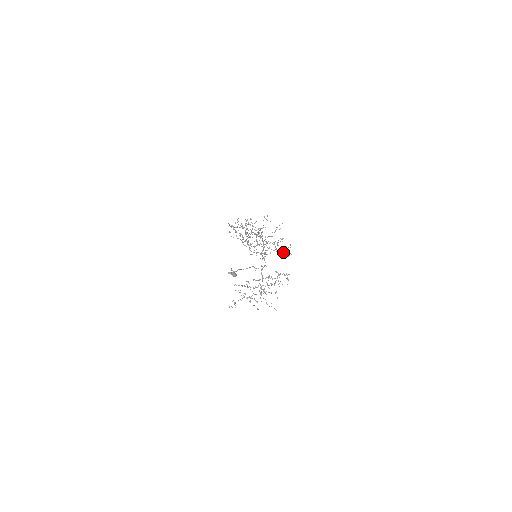
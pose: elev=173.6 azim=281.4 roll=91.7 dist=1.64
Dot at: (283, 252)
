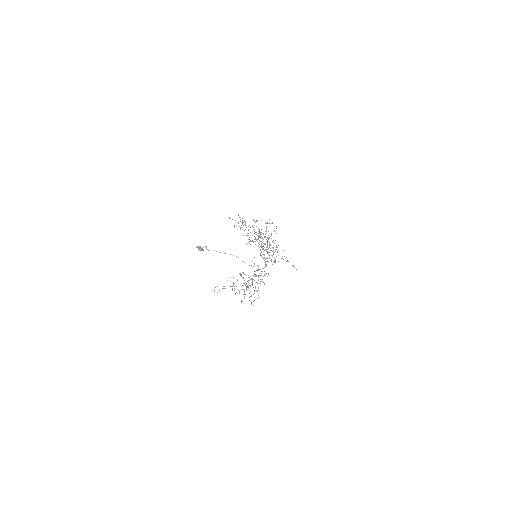
Dot at: occluded
